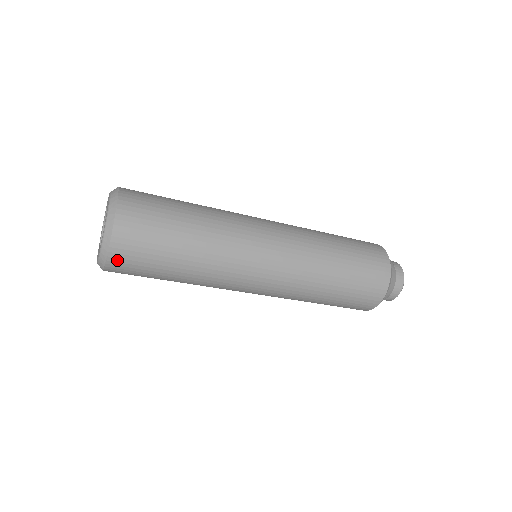
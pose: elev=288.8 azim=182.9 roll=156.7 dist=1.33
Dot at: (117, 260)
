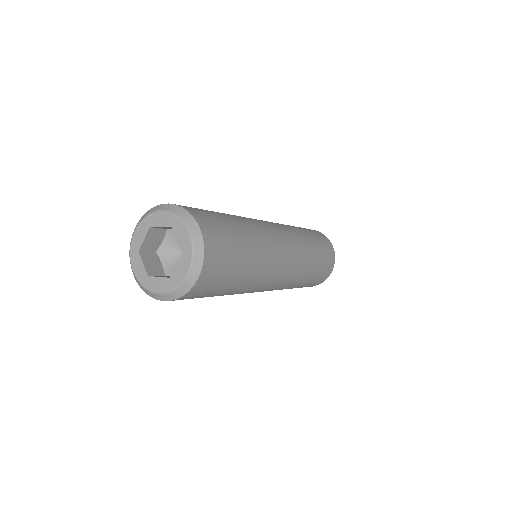
Dot at: (204, 280)
